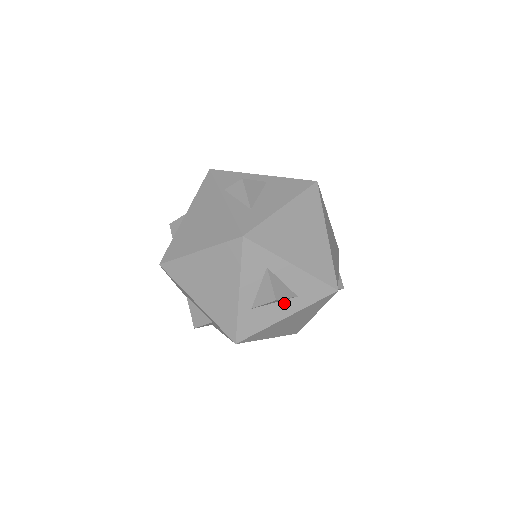
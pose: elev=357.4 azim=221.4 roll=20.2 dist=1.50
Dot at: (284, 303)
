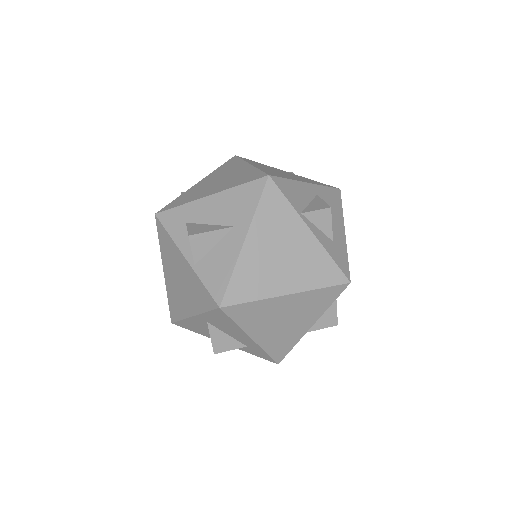
Dot at: occluded
